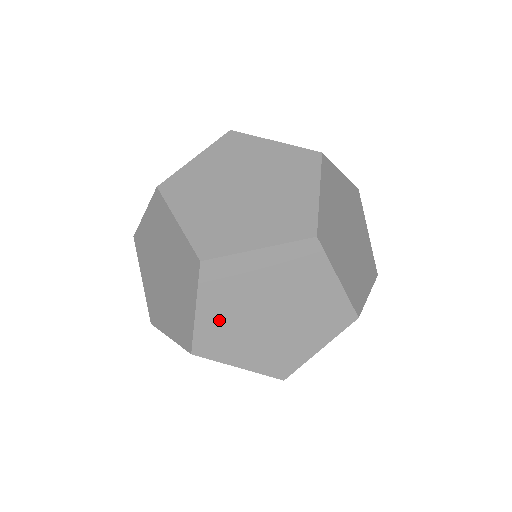
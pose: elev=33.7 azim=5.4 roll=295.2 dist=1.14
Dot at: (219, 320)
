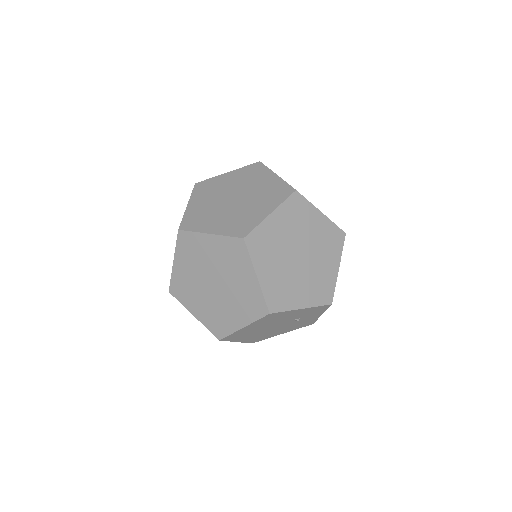
Dot at: (185, 275)
